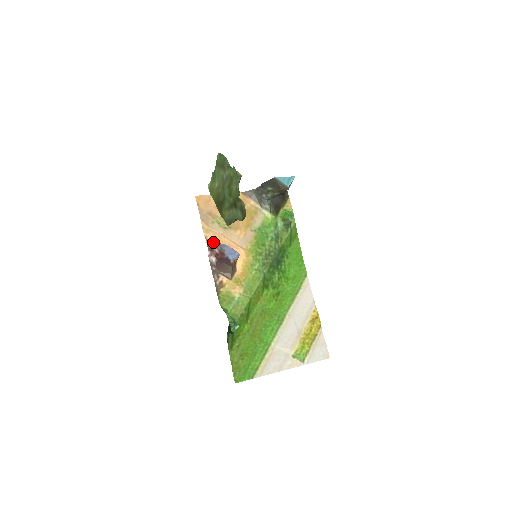
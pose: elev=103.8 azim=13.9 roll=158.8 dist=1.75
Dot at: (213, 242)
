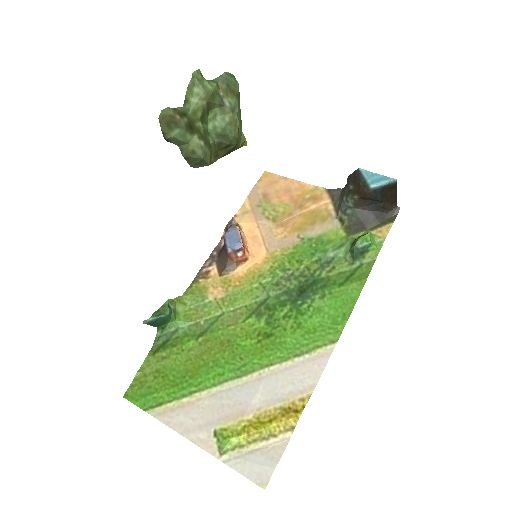
Dot at: (233, 222)
